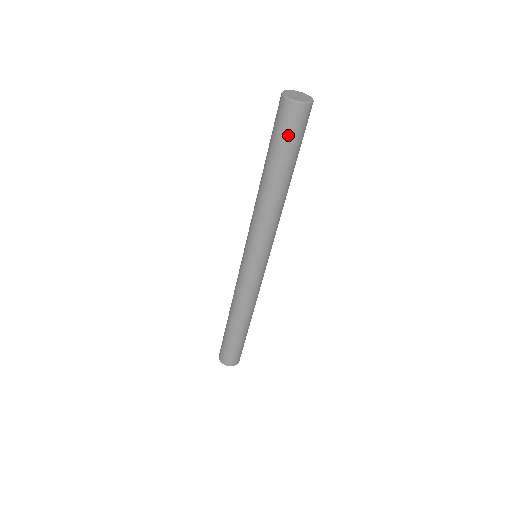
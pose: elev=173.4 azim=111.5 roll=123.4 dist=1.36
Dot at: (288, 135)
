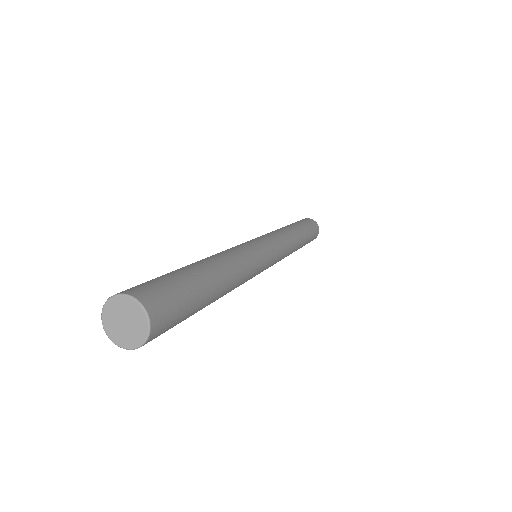
Dot at: occluded
